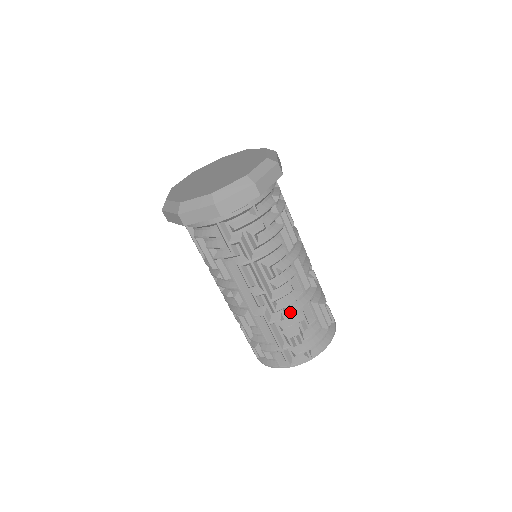
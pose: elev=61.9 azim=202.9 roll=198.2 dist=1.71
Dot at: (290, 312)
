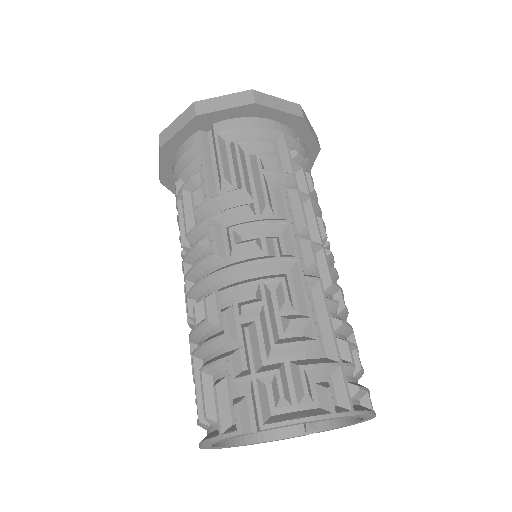
Dot at: (344, 301)
